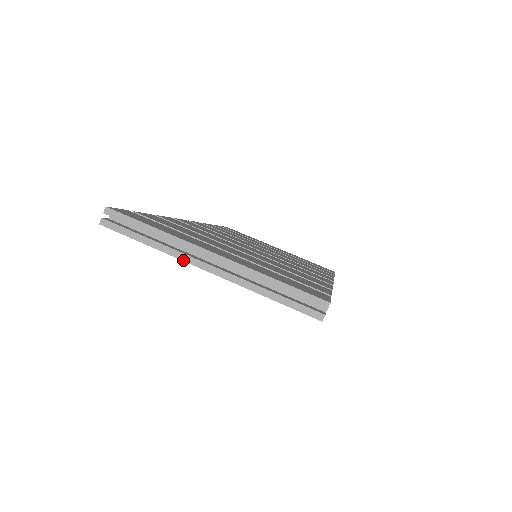
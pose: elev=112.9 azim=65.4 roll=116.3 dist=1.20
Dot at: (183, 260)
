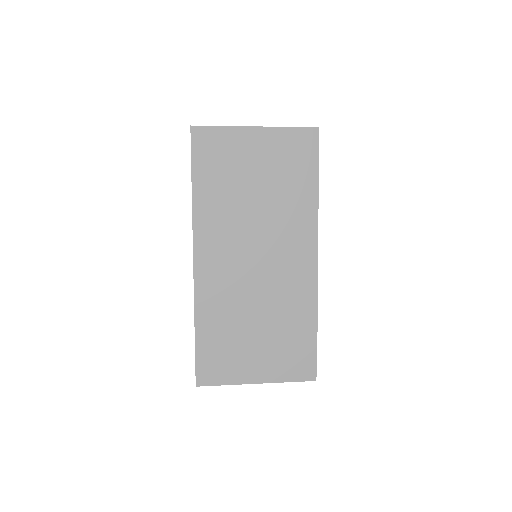
Dot at: (242, 126)
